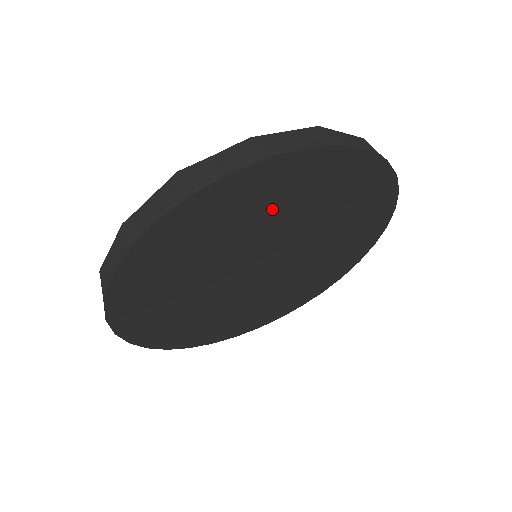
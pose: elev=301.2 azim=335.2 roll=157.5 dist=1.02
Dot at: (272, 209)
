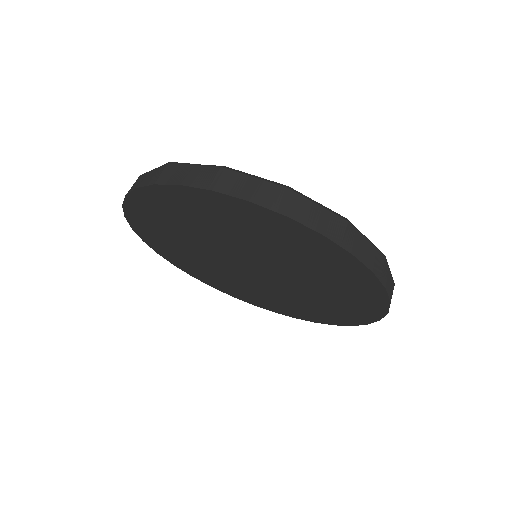
Dot at: (236, 229)
